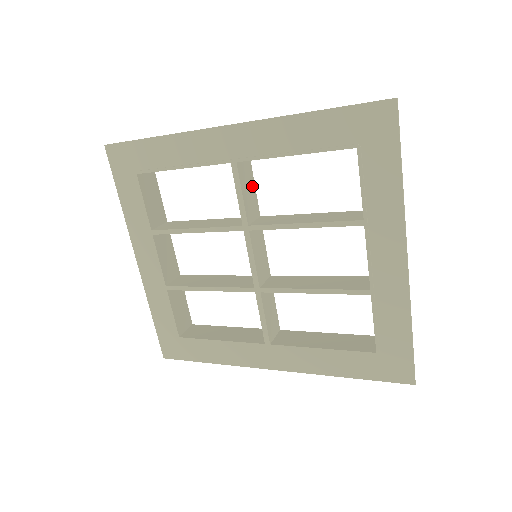
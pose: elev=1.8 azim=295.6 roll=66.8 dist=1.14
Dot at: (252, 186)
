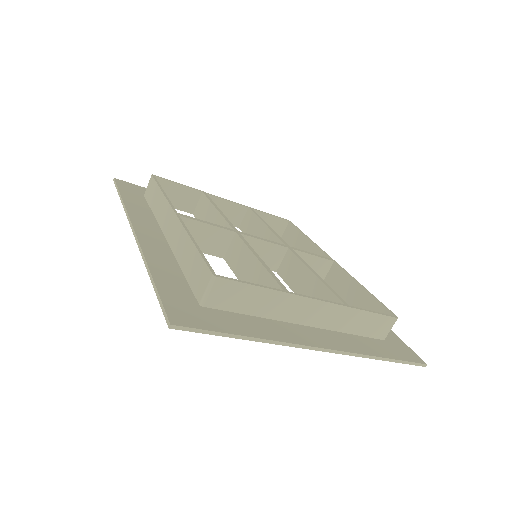
Dot at: (203, 229)
